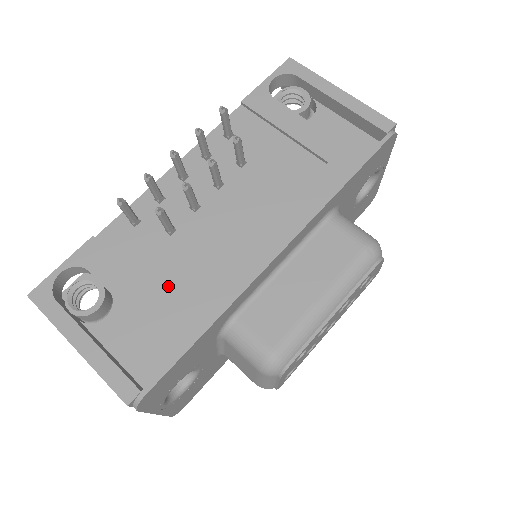
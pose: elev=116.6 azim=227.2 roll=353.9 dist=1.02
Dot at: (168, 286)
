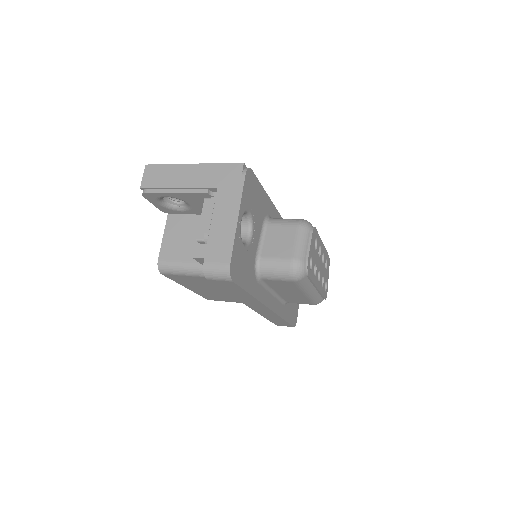
Dot at: occluded
